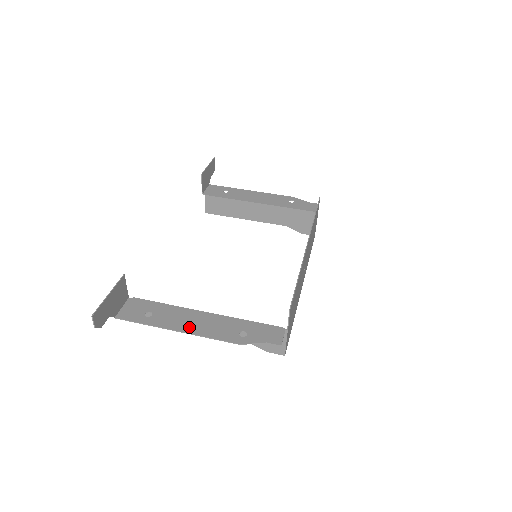
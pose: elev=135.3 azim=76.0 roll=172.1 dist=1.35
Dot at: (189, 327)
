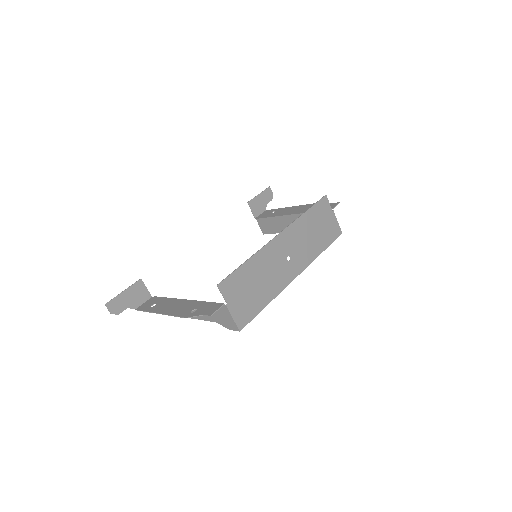
Dot at: (167, 310)
